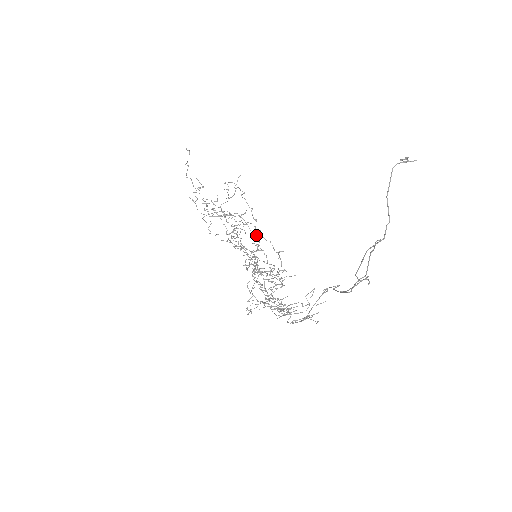
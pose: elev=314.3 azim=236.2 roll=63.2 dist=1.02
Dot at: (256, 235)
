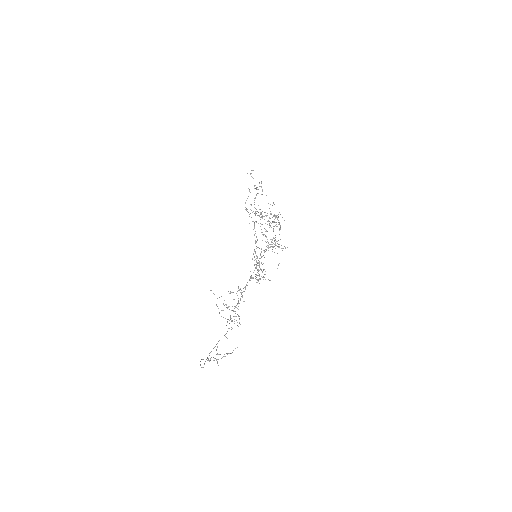
Dot at: occluded
